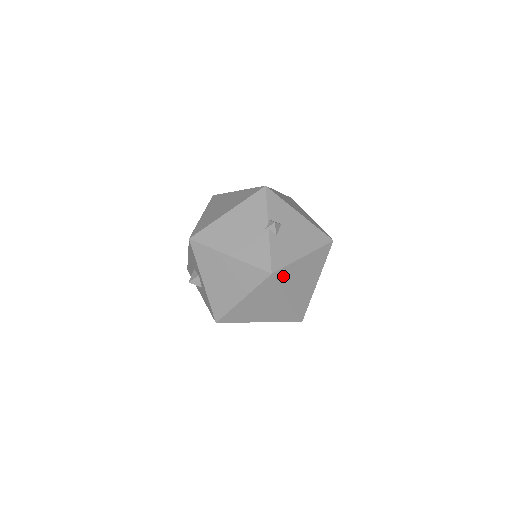
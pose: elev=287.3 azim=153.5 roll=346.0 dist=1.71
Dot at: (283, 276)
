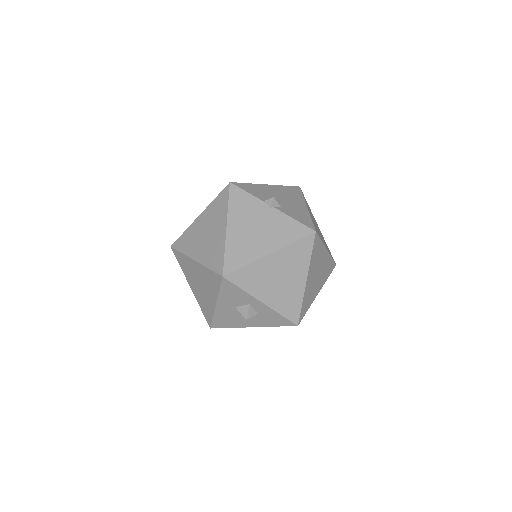
Dot at: occluded
